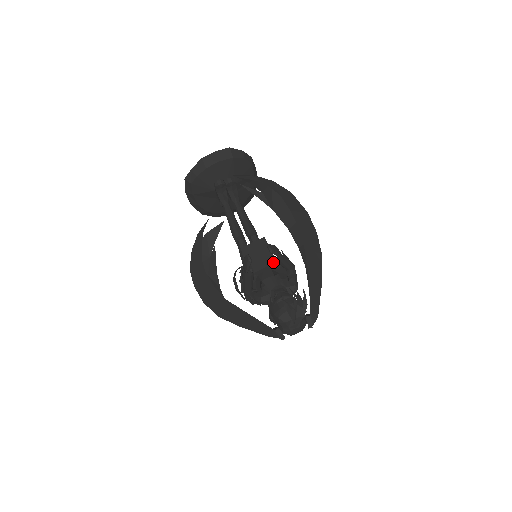
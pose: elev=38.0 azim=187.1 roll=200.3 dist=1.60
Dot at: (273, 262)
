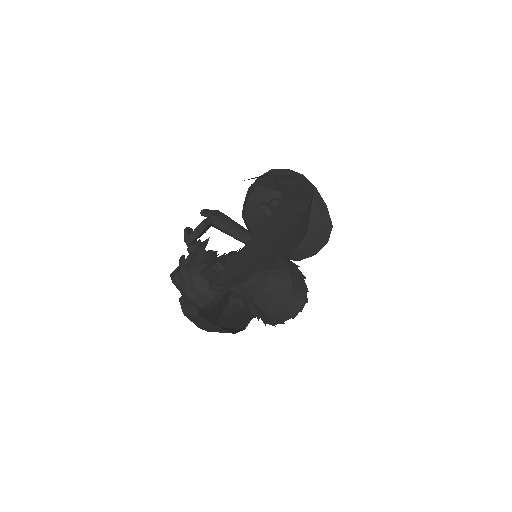
Dot at: (200, 223)
